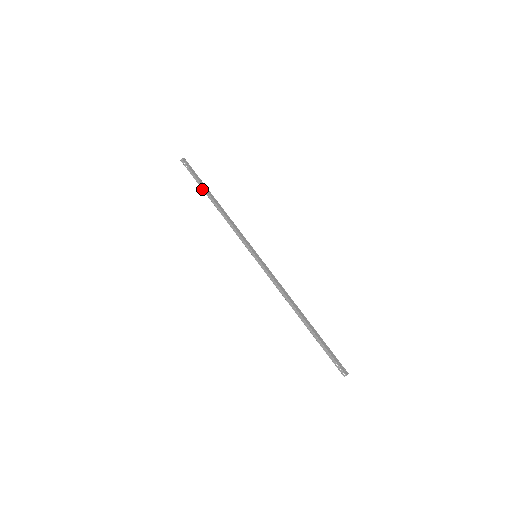
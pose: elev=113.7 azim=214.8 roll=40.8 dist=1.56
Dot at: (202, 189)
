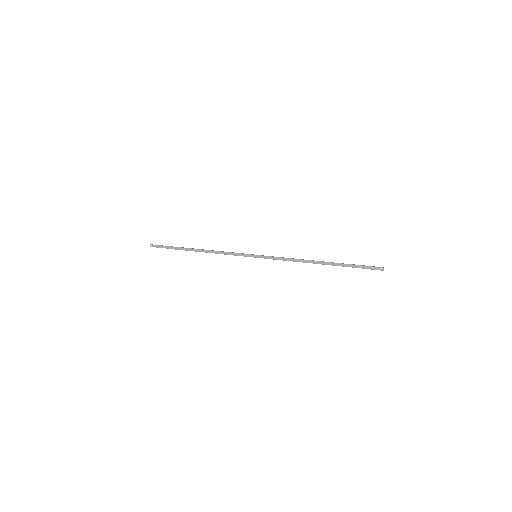
Dot at: occluded
